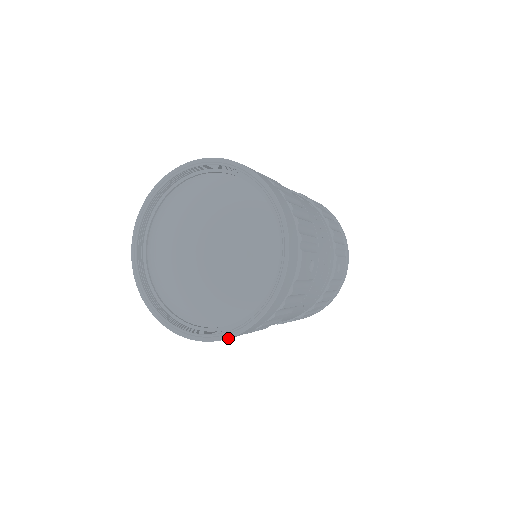
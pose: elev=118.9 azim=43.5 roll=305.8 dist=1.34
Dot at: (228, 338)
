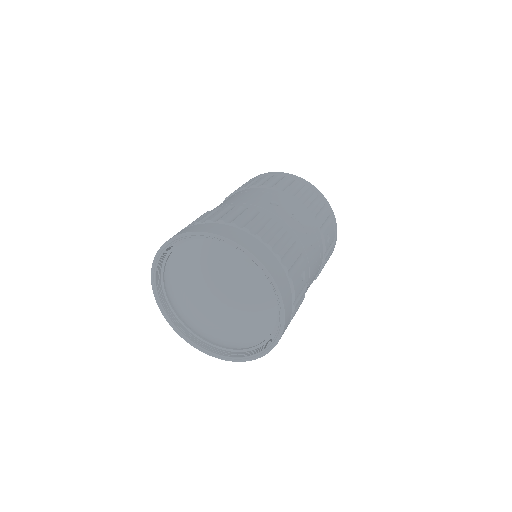
Dot at: occluded
